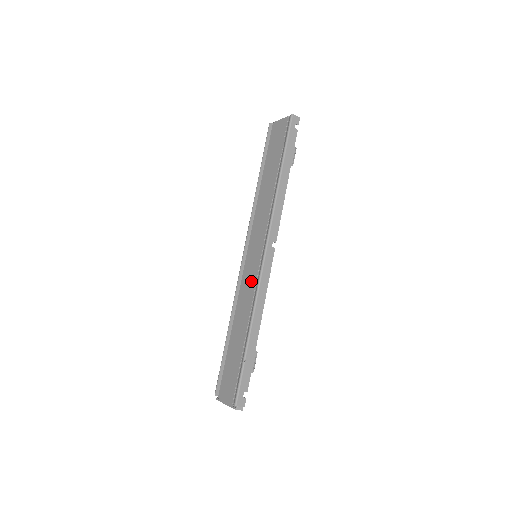
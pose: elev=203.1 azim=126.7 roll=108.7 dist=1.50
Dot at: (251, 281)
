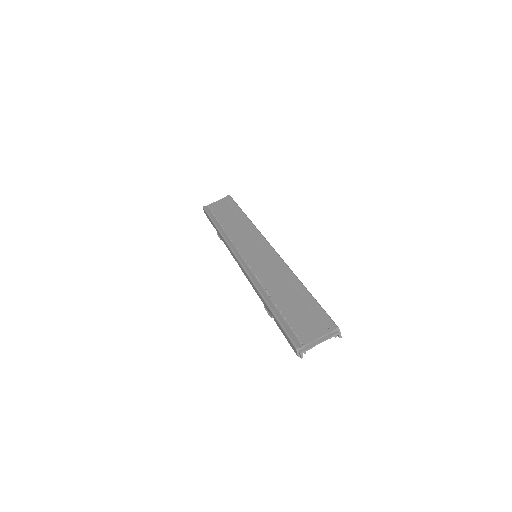
Dot at: (268, 264)
